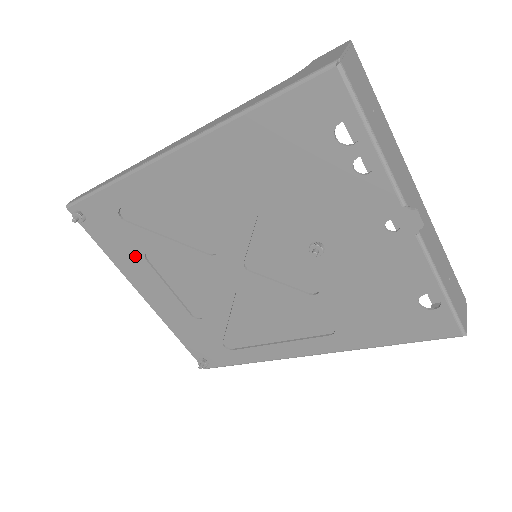
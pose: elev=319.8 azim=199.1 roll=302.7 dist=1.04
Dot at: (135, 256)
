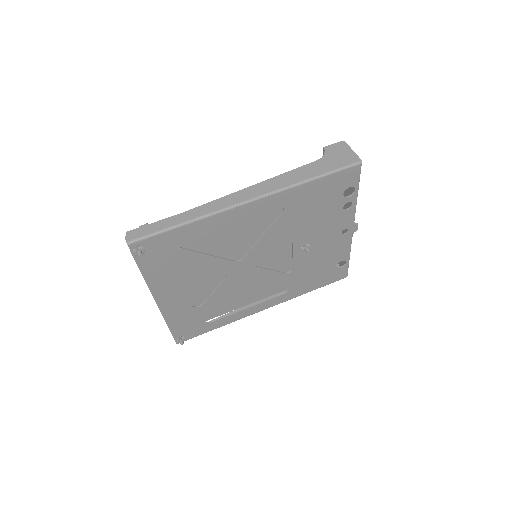
Dot at: (172, 273)
